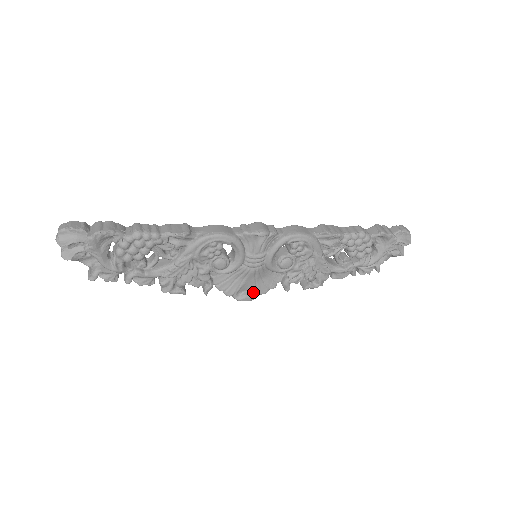
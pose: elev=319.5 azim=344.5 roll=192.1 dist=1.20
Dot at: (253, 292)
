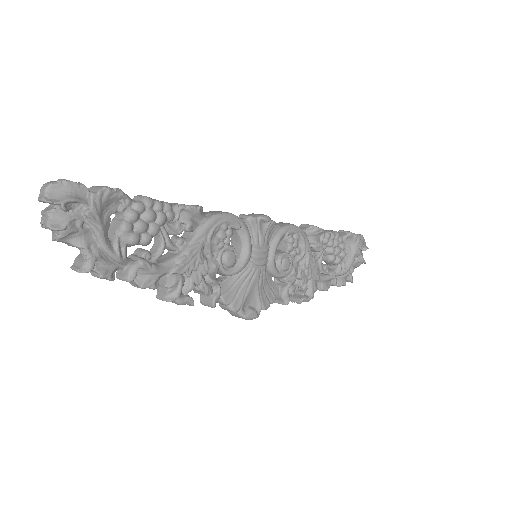
Dot at: (256, 307)
